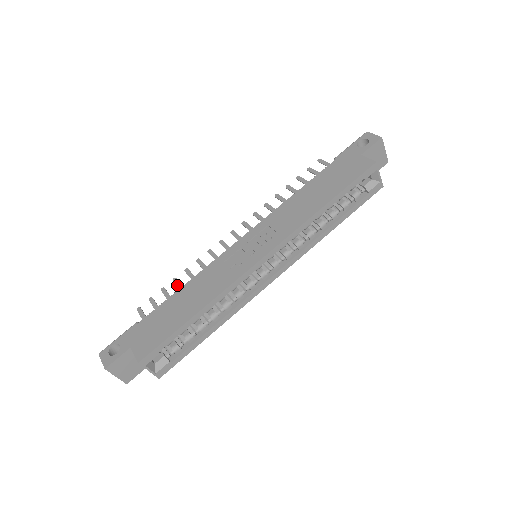
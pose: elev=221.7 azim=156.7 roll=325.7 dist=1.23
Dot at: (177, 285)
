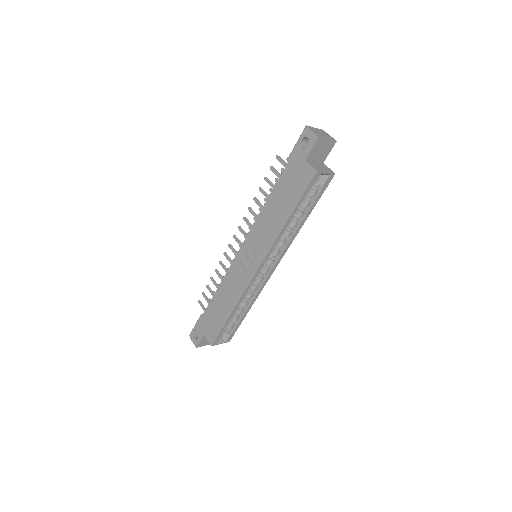
Dot at: (214, 284)
